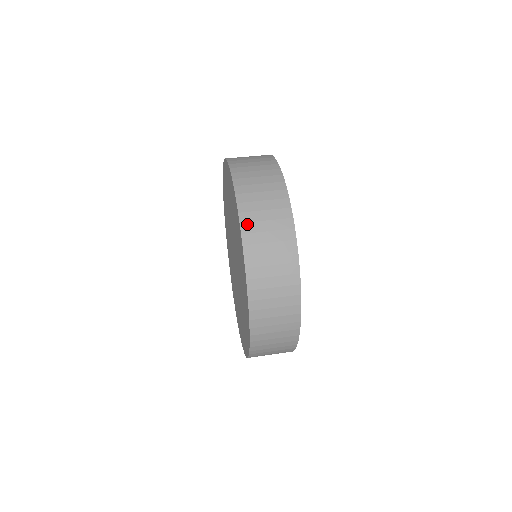
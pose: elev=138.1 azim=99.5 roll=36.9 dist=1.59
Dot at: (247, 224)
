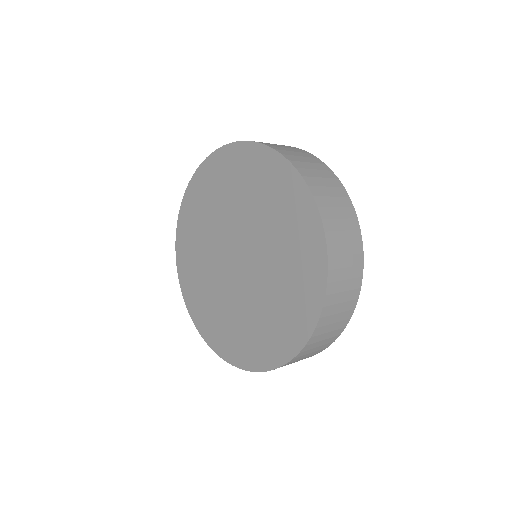
Dot at: (333, 259)
